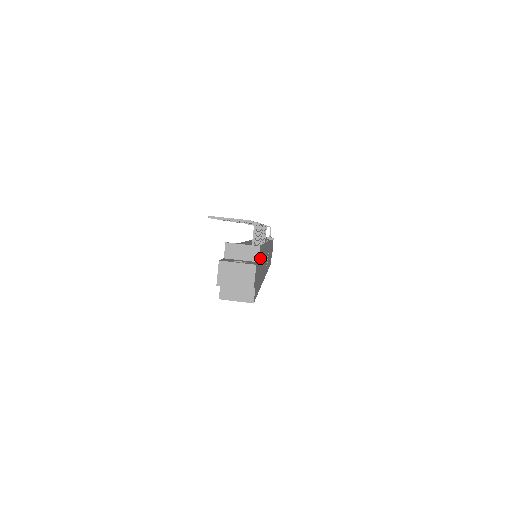
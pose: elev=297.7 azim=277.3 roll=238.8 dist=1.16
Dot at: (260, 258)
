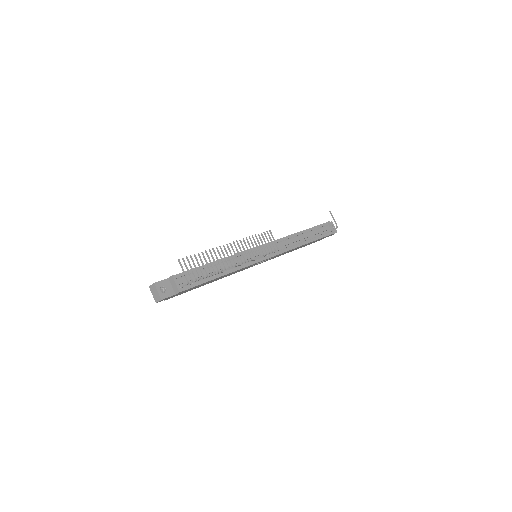
Dot at: (189, 289)
